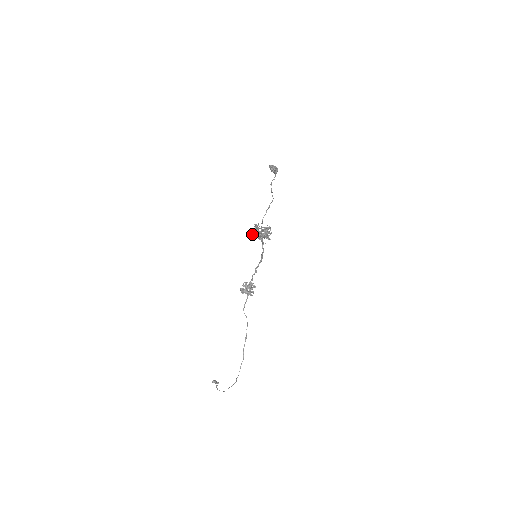
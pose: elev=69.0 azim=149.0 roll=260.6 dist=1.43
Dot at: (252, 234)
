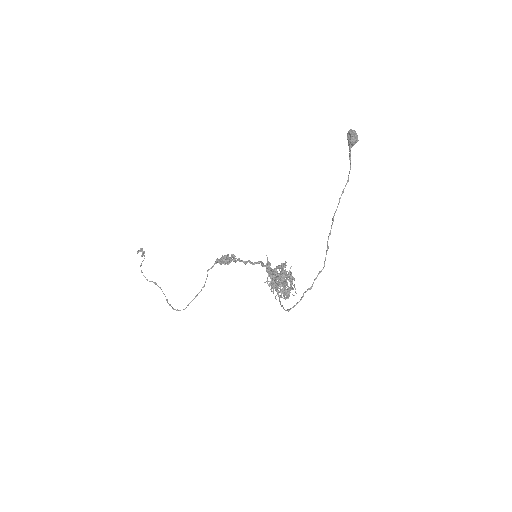
Dot at: (267, 282)
